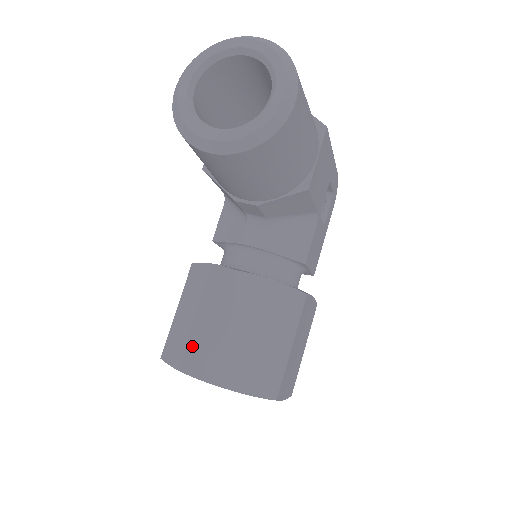
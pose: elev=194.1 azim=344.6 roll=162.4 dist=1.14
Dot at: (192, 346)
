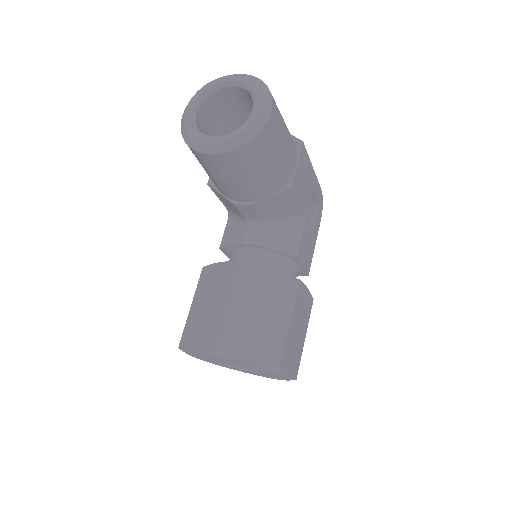
Dot at: (204, 329)
